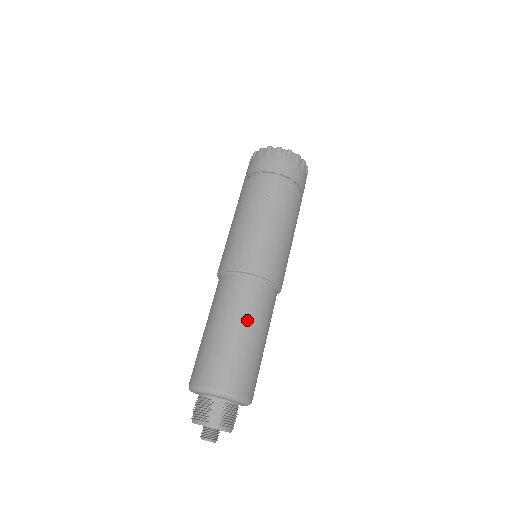
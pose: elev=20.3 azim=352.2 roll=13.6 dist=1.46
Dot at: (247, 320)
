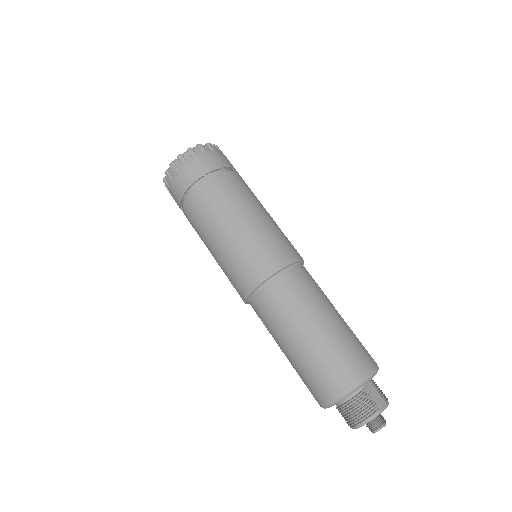
Dot at: (325, 303)
